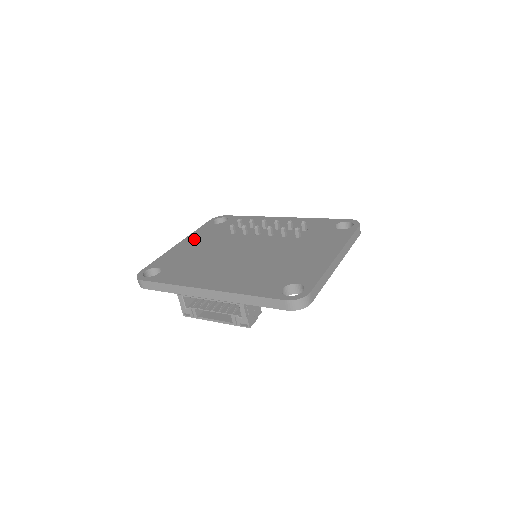
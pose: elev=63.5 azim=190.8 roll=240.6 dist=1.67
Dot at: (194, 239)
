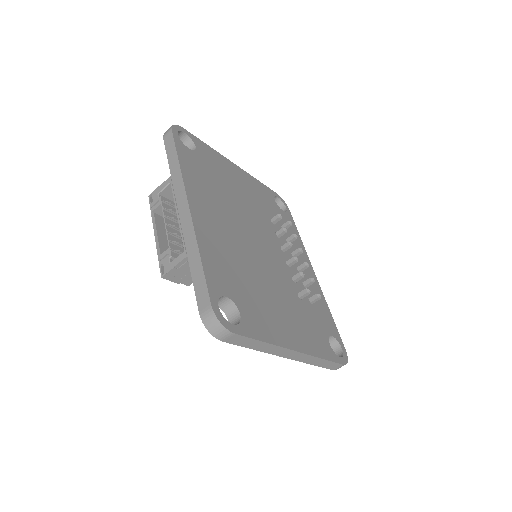
Dot at: (247, 180)
